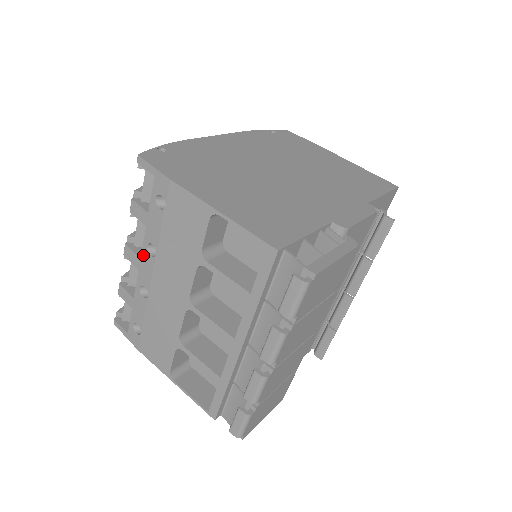
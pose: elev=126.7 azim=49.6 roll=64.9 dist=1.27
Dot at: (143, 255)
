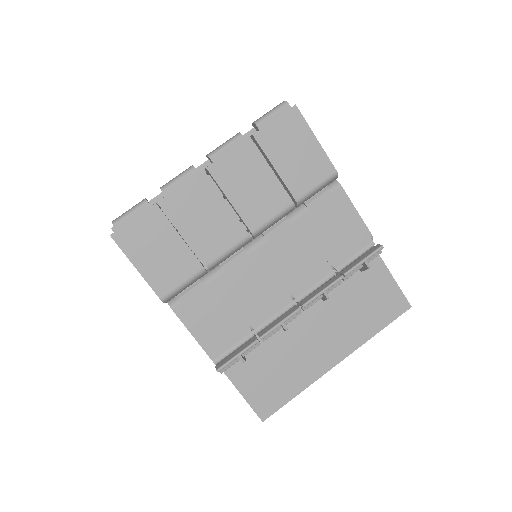
Dot at: occluded
